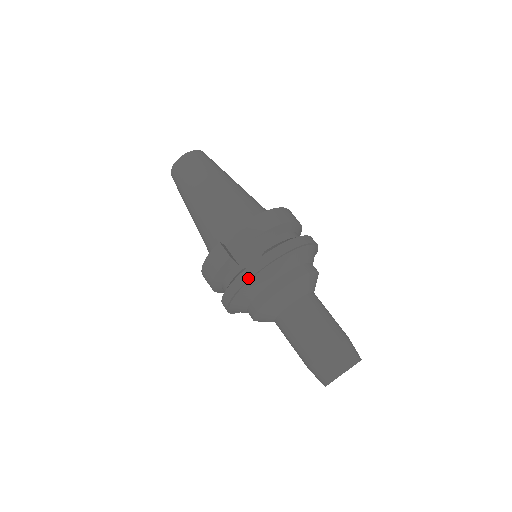
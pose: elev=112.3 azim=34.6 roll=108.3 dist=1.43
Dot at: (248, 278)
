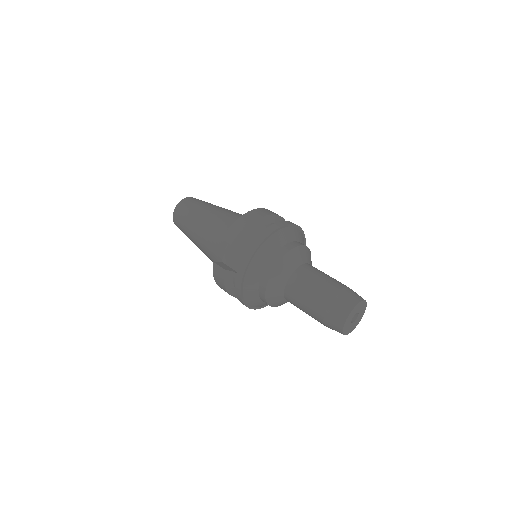
Dot at: (241, 279)
